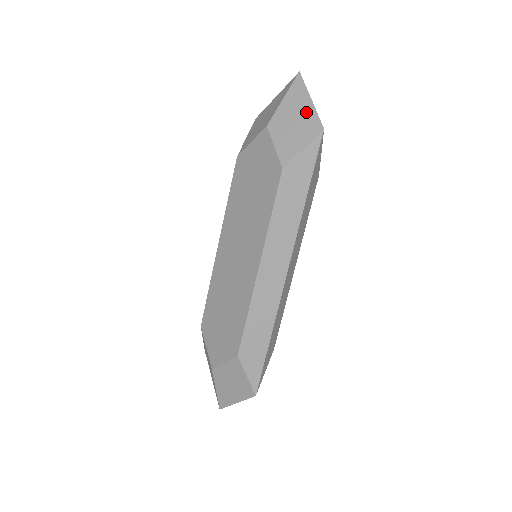
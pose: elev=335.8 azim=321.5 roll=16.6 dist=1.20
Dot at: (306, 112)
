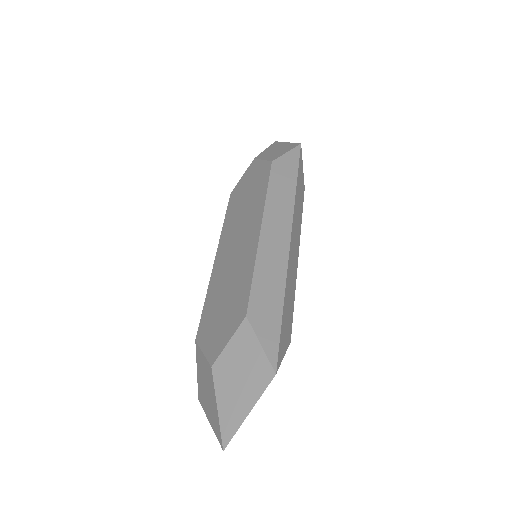
Dot at: (285, 145)
